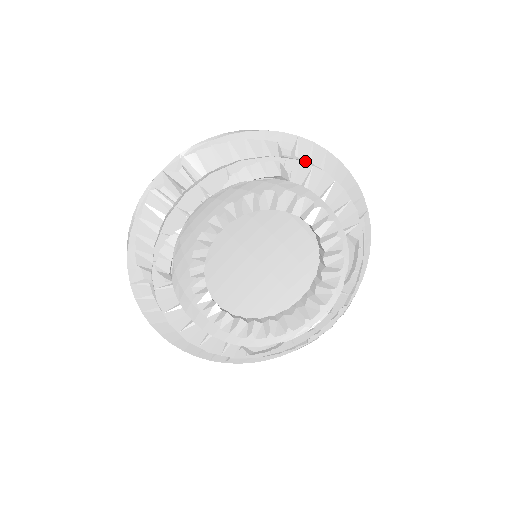
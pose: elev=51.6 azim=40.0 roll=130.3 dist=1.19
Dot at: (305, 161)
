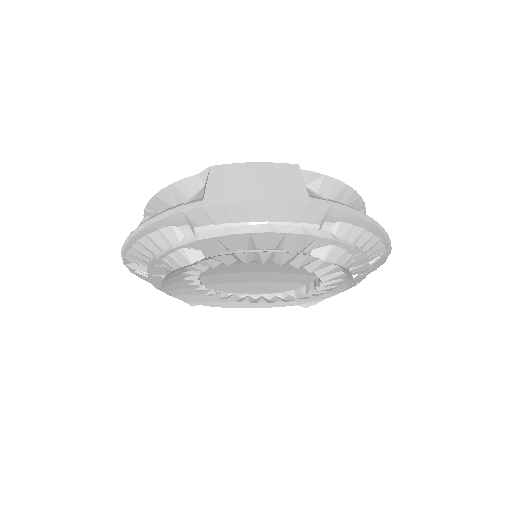
Dot at: (208, 228)
